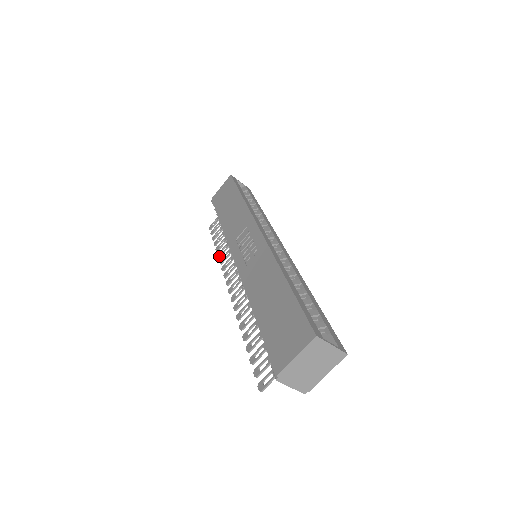
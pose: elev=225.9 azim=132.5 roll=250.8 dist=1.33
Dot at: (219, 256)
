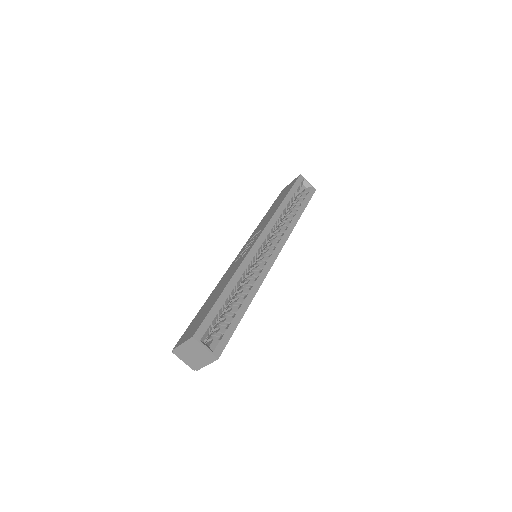
Dot at: occluded
